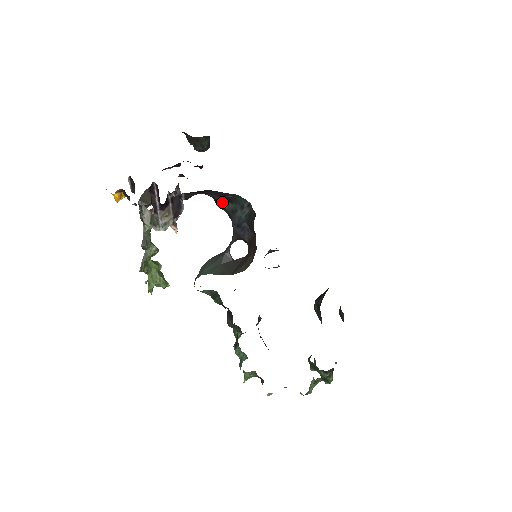
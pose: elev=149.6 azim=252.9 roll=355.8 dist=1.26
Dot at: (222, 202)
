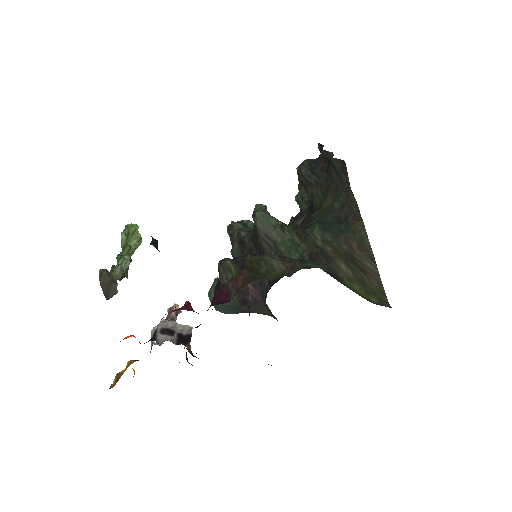
Dot at: occluded
